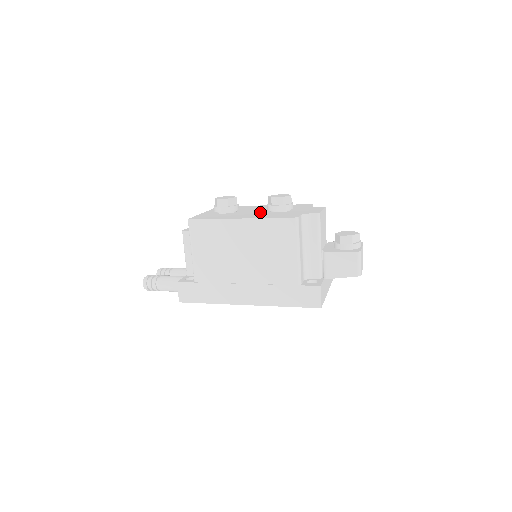
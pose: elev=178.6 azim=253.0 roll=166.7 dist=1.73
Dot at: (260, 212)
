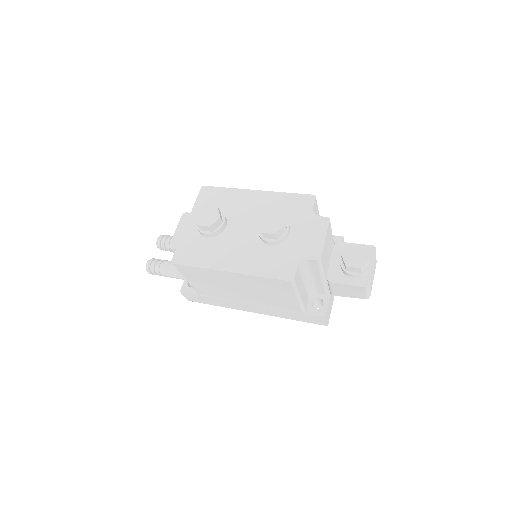
Dot at: (251, 238)
